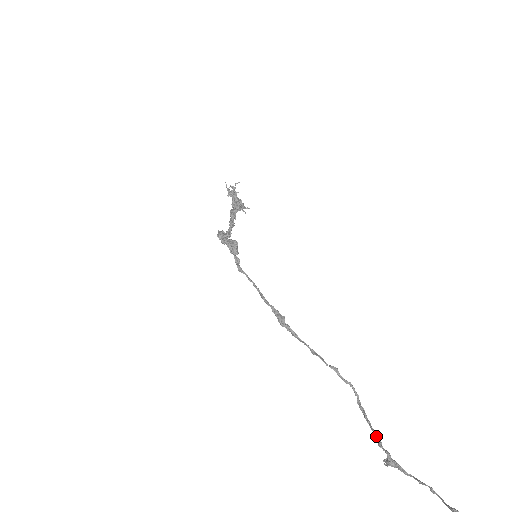
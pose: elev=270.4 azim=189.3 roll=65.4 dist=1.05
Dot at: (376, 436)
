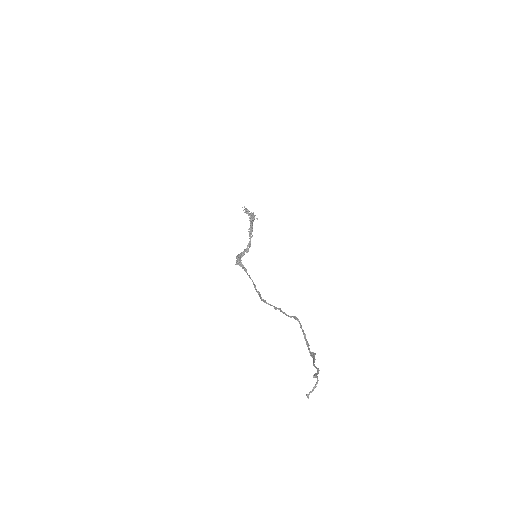
Dot at: (306, 342)
